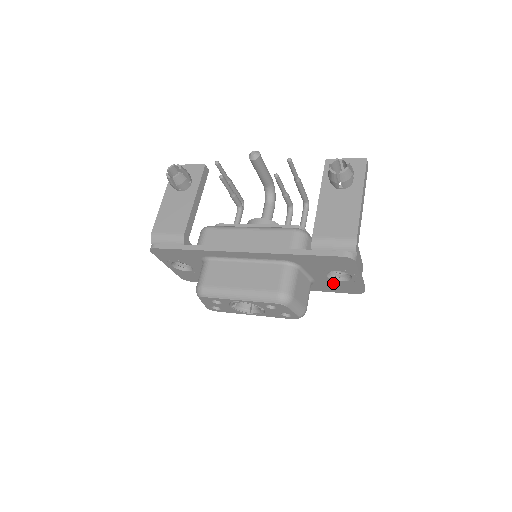
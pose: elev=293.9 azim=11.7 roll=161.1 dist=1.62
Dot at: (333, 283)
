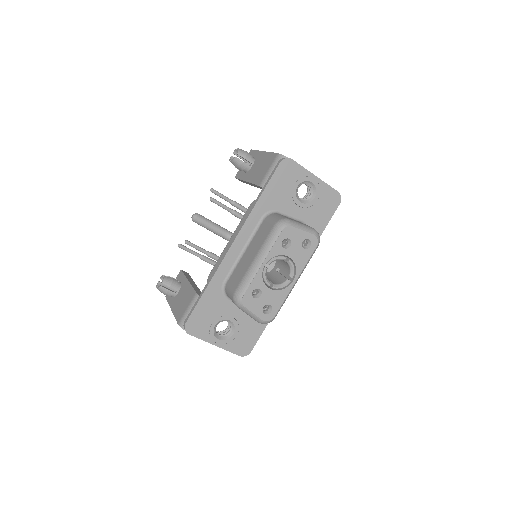
Dot at: (314, 208)
